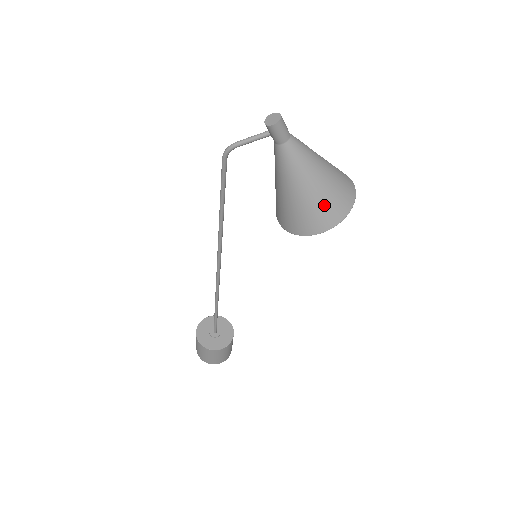
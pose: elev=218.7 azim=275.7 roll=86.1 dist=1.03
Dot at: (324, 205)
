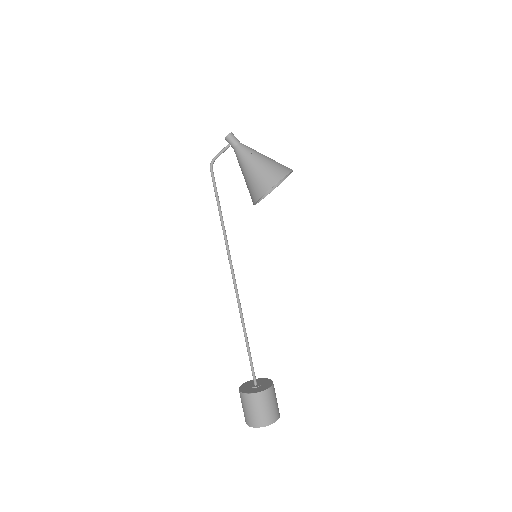
Dot at: (270, 169)
